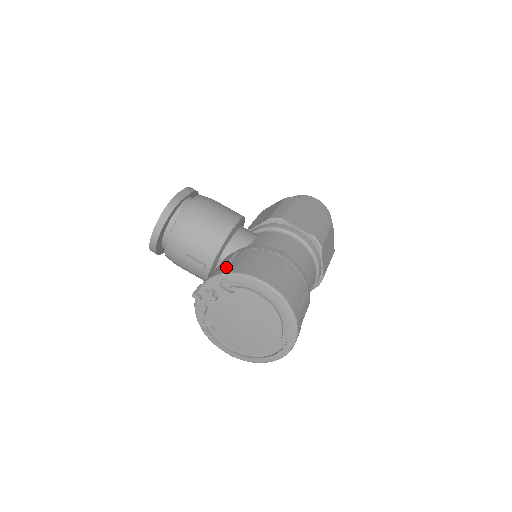
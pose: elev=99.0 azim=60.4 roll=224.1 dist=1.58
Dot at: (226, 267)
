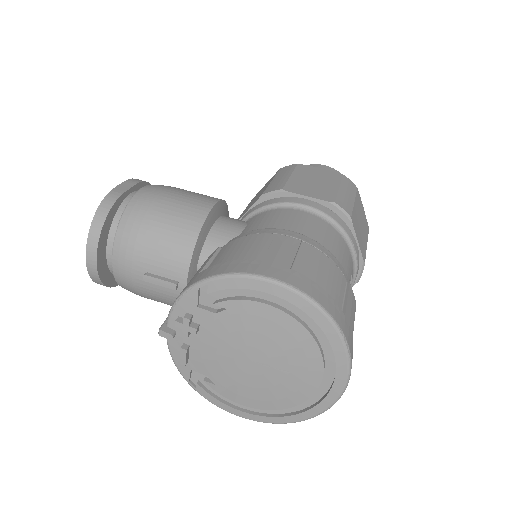
Dot at: (202, 272)
